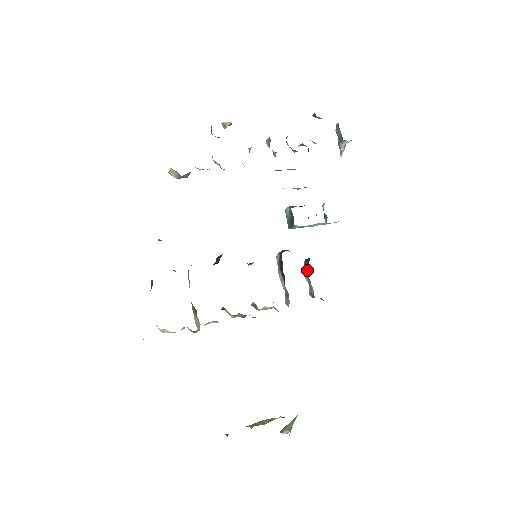
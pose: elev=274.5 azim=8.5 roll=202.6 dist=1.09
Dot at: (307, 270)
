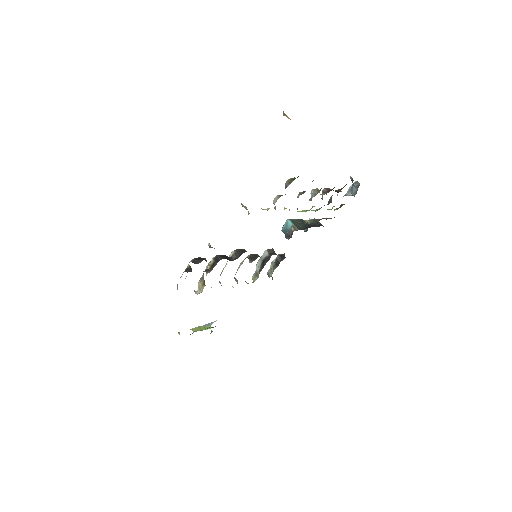
Dot at: (276, 263)
